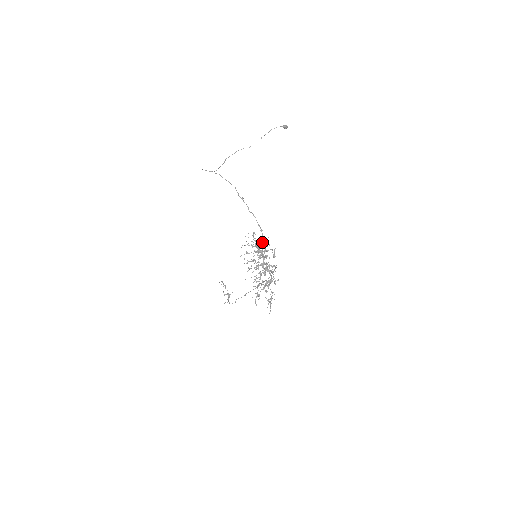
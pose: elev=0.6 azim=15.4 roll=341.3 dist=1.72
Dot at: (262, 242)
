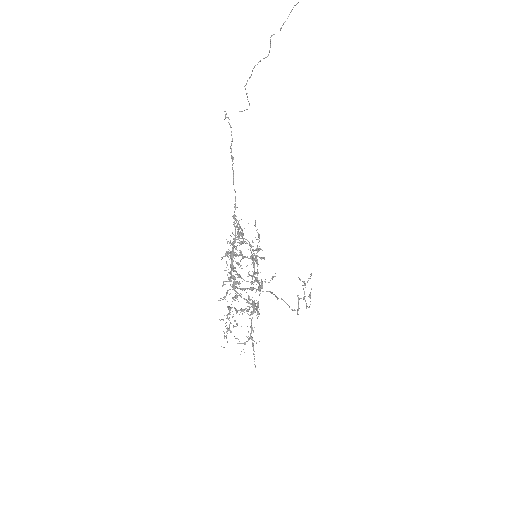
Dot at: (241, 236)
